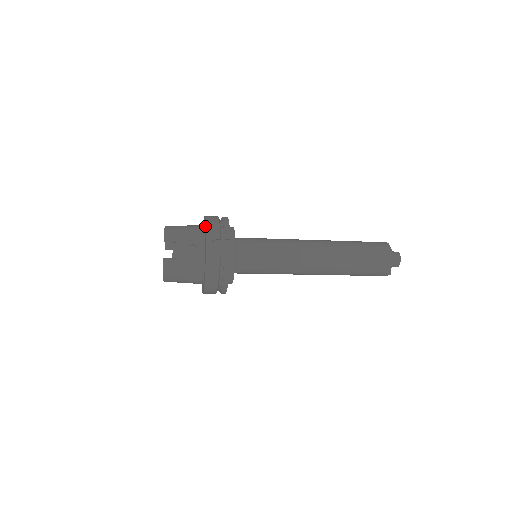
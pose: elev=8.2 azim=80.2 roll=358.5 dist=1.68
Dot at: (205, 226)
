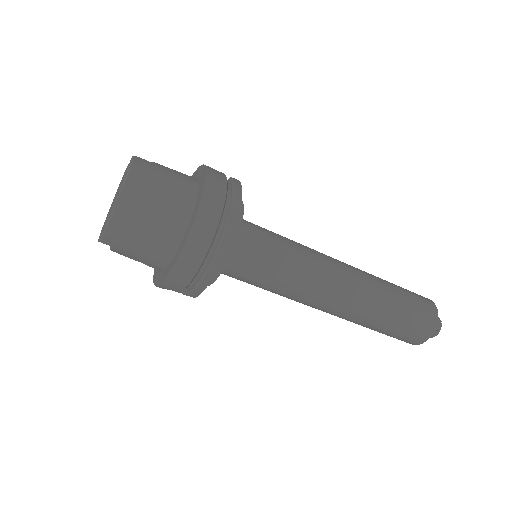
Dot at: occluded
